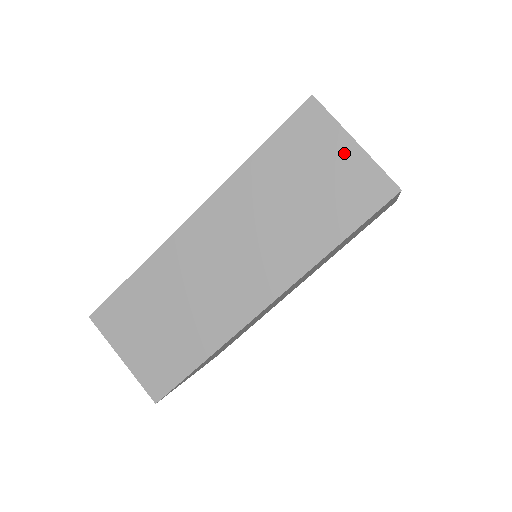
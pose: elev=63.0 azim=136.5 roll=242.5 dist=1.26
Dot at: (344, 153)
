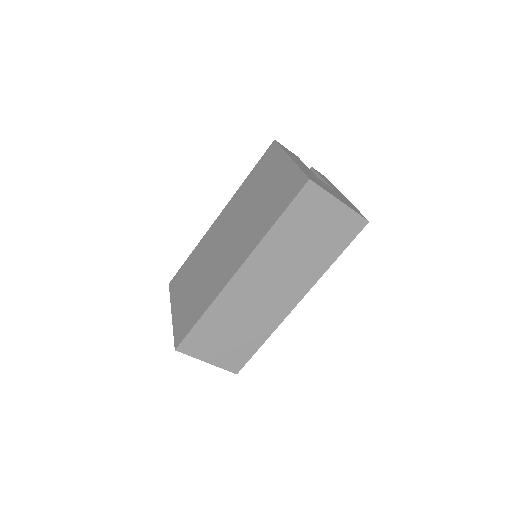
Dot at: (334, 210)
